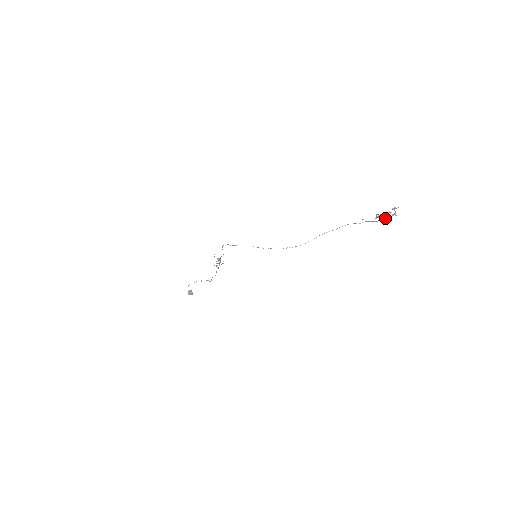
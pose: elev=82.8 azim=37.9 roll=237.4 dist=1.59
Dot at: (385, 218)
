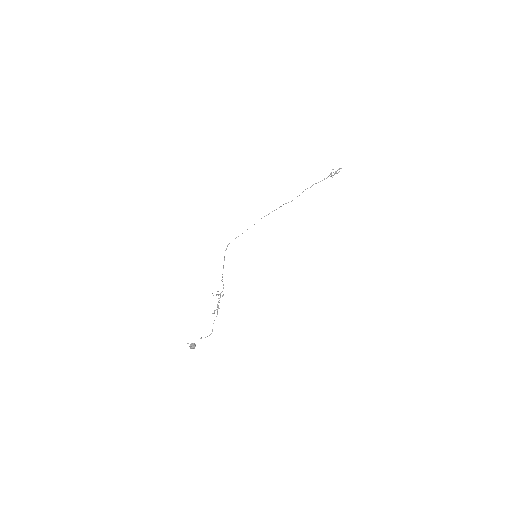
Dot at: (337, 170)
